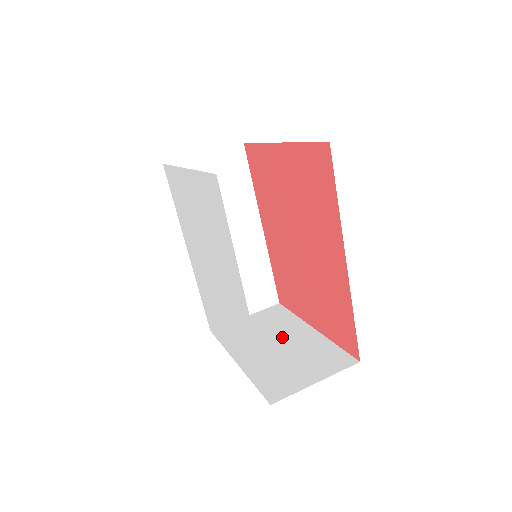
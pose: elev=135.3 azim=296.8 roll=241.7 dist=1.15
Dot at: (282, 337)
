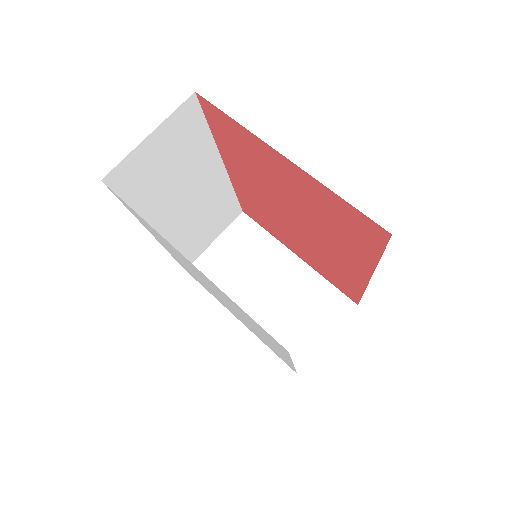
Dot at: (270, 275)
